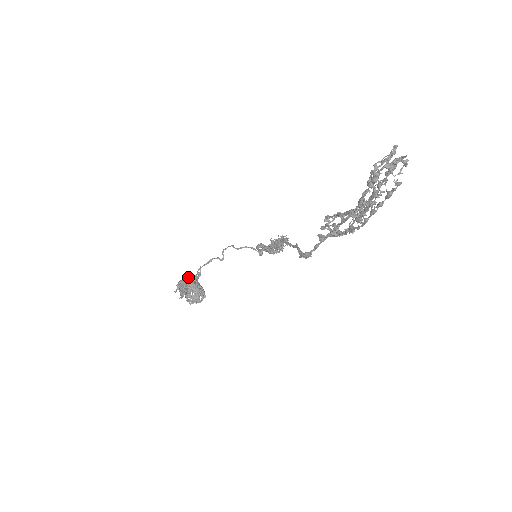
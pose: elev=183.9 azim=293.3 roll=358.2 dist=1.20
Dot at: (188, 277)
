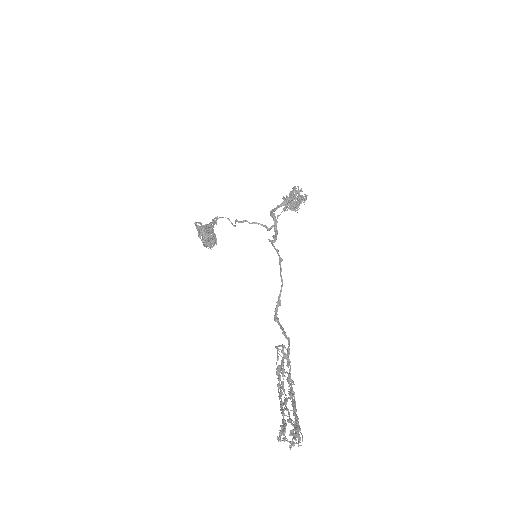
Dot at: (204, 229)
